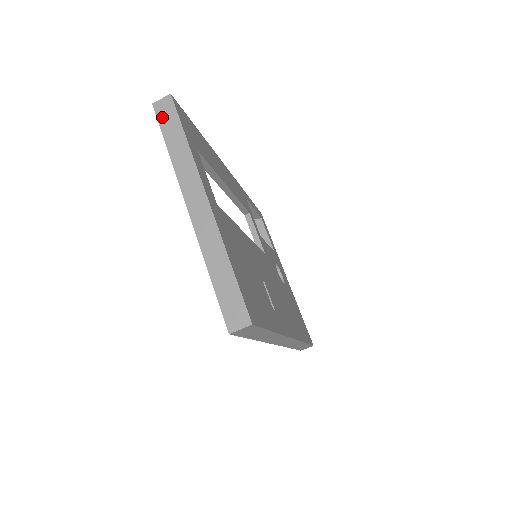
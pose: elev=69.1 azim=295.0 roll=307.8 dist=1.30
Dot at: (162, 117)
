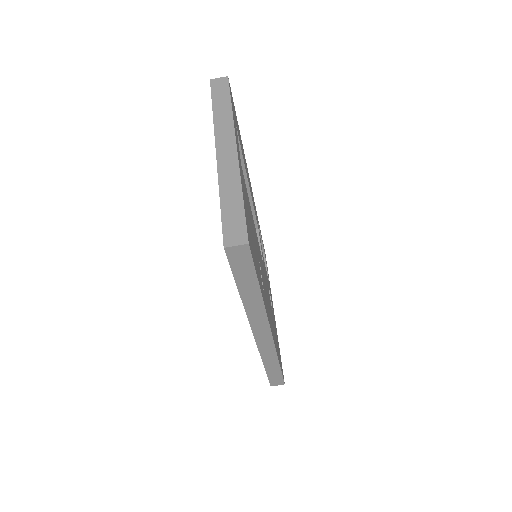
Dot at: (215, 89)
